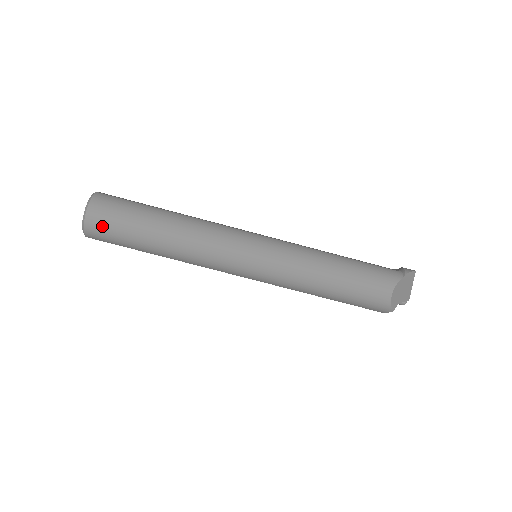
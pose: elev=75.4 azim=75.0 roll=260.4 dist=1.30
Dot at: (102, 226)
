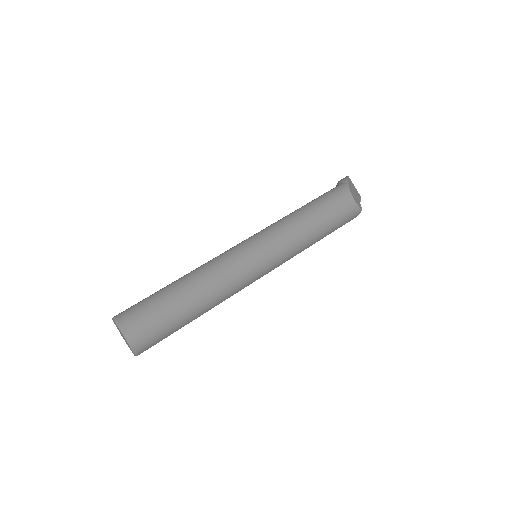
Dot at: (146, 333)
